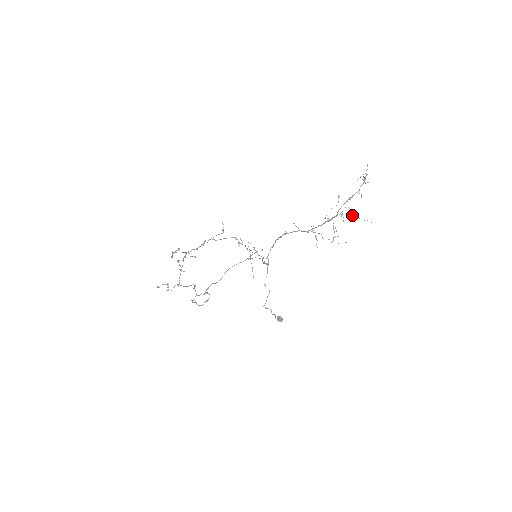
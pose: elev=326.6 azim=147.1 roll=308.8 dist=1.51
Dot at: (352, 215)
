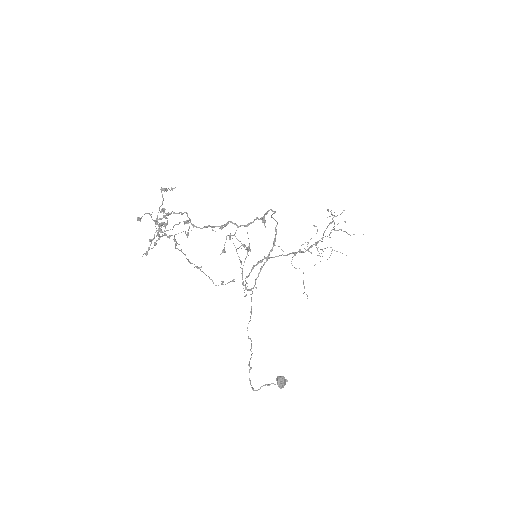
Dot at: occluded
